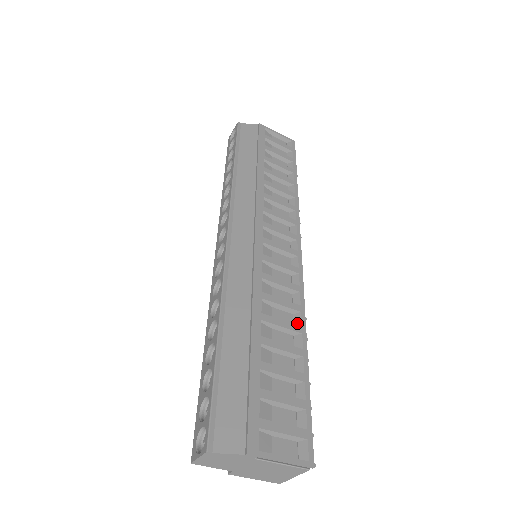
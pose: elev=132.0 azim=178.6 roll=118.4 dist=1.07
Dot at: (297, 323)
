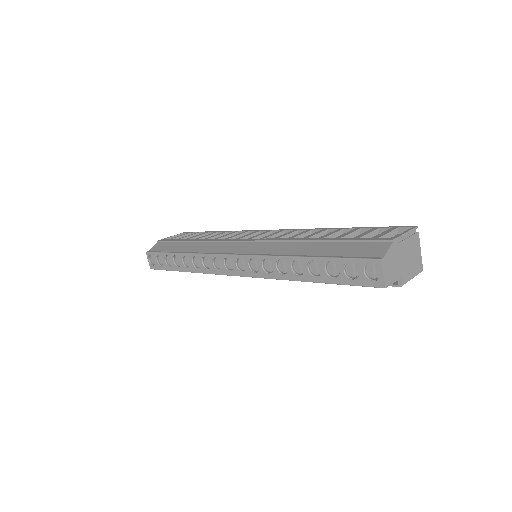
Dot at: occluded
